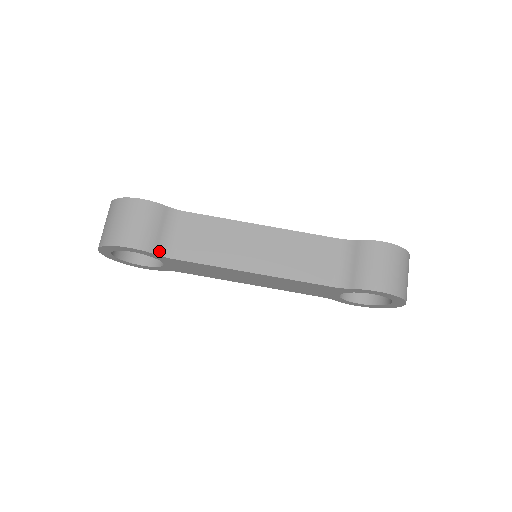
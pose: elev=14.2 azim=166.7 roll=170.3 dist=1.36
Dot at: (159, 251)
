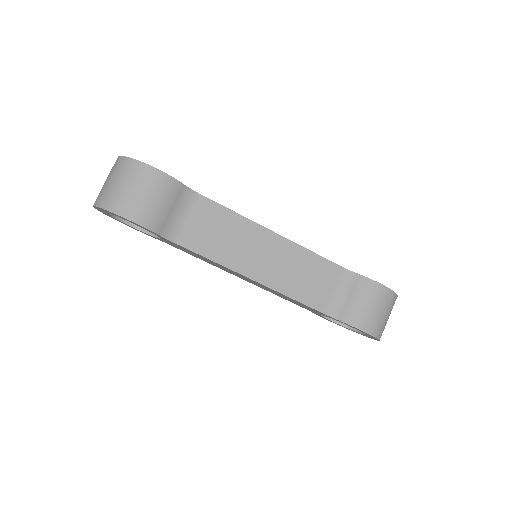
Dot at: (164, 232)
